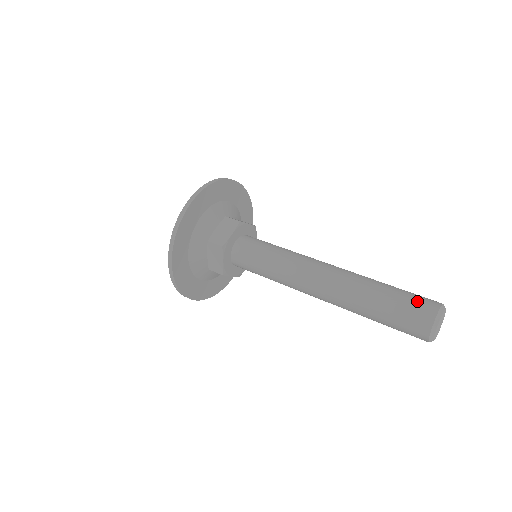
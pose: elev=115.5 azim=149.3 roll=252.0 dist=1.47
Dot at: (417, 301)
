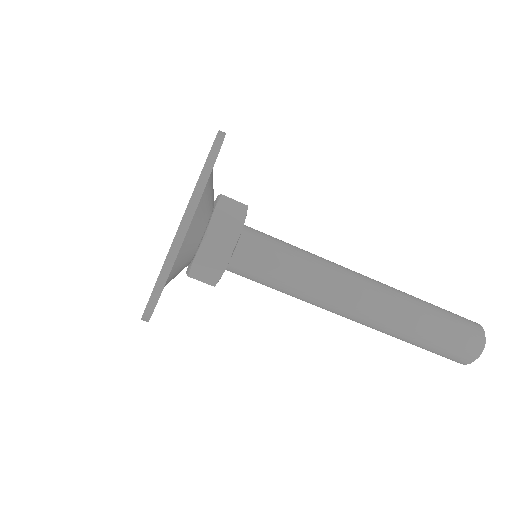
Dot at: (465, 324)
